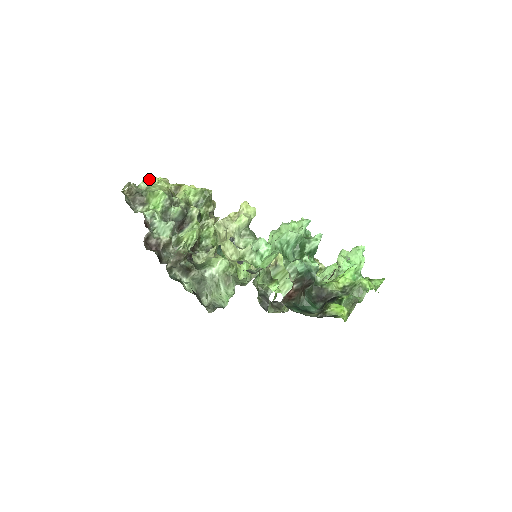
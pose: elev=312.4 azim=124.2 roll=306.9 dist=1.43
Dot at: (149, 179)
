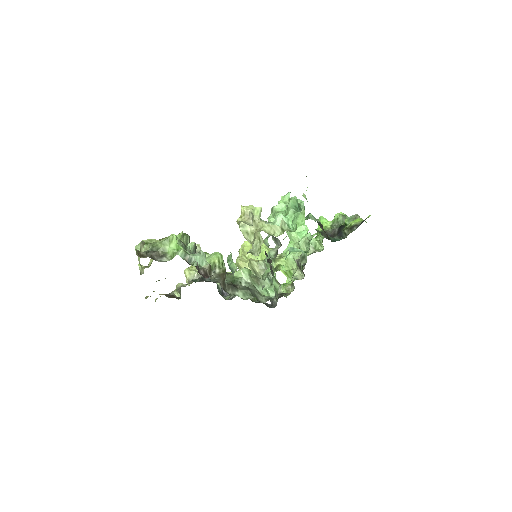
Dot at: (139, 244)
